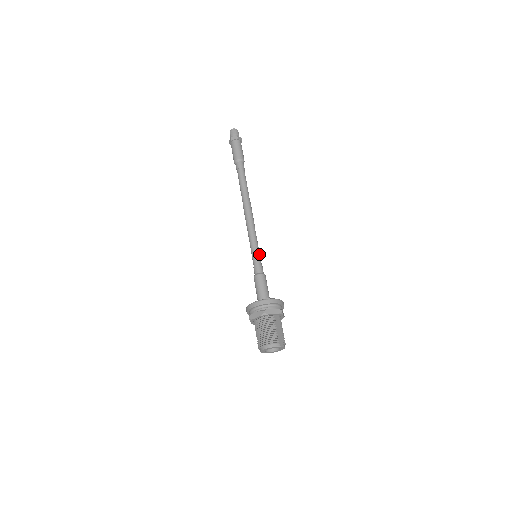
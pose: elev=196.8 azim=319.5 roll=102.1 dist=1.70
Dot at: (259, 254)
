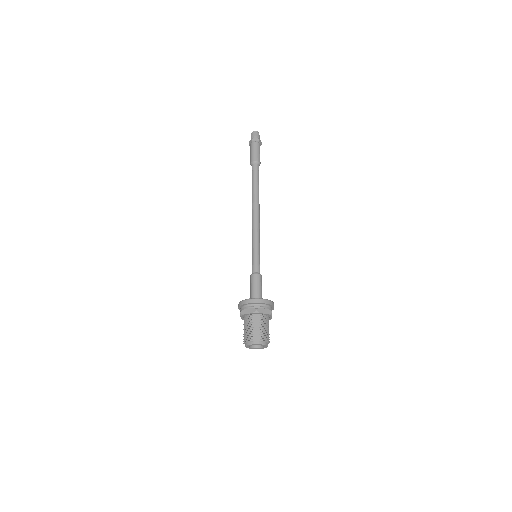
Dot at: (256, 254)
